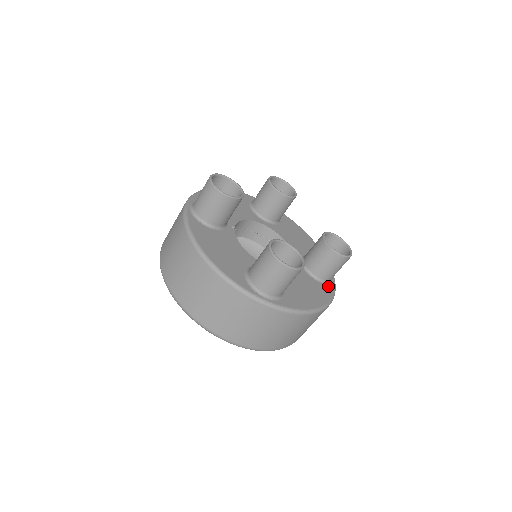
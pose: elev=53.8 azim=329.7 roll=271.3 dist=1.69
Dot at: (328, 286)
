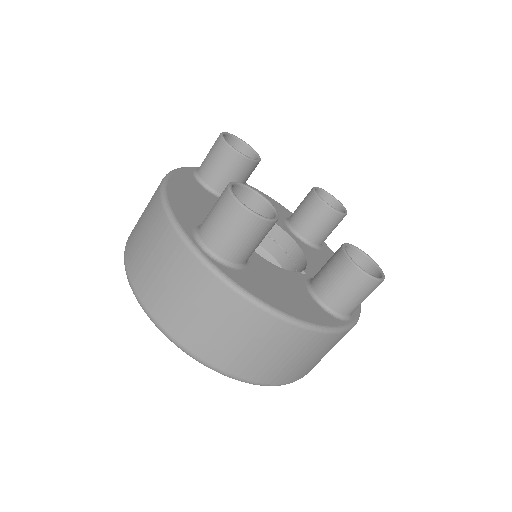
Dot at: (331, 317)
